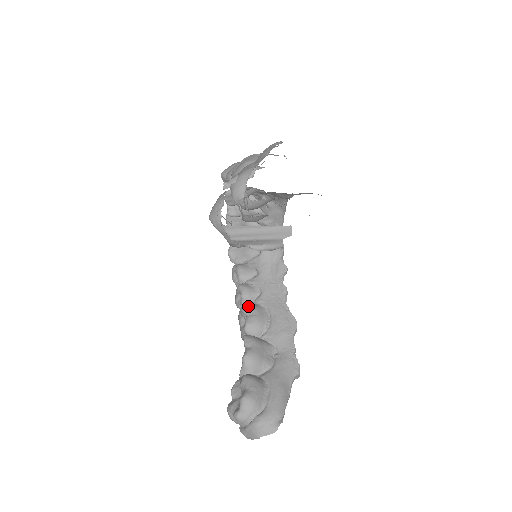
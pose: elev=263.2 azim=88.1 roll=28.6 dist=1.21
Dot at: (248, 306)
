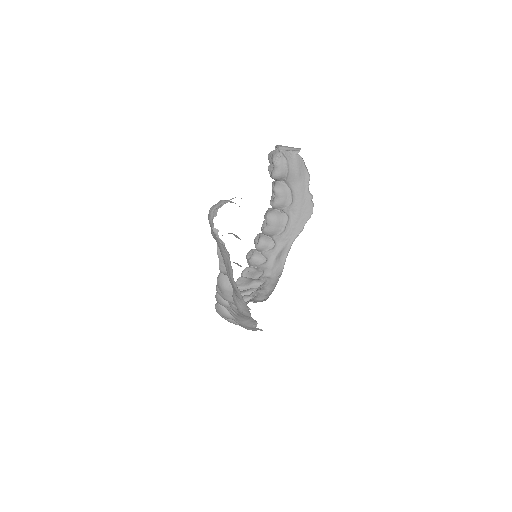
Dot at: occluded
